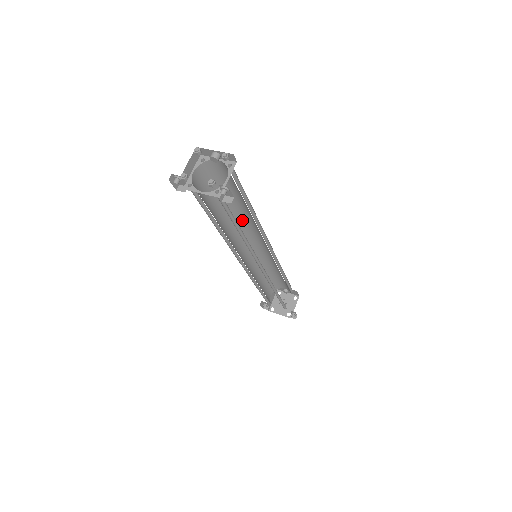
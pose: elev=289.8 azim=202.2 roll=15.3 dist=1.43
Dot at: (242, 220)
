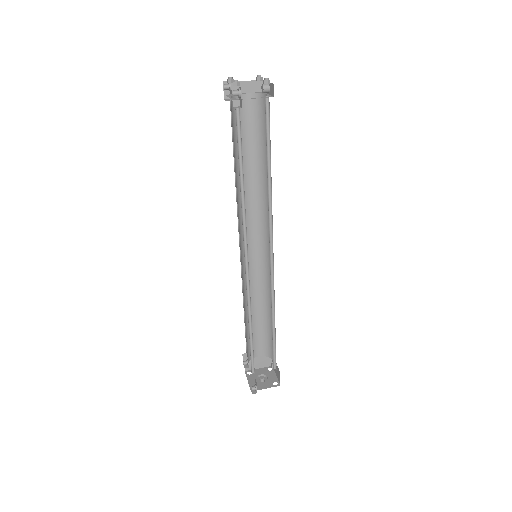
Dot at: (266, 203)
